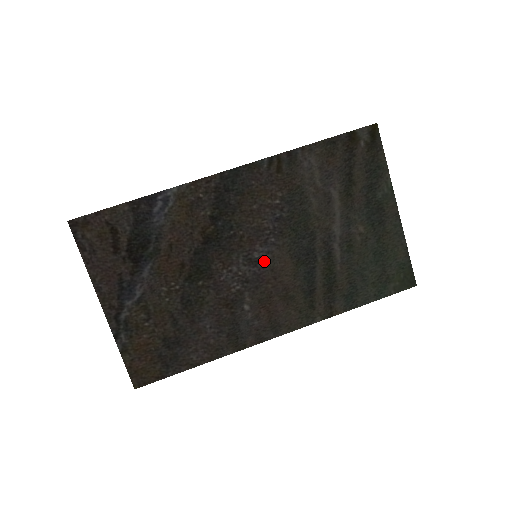
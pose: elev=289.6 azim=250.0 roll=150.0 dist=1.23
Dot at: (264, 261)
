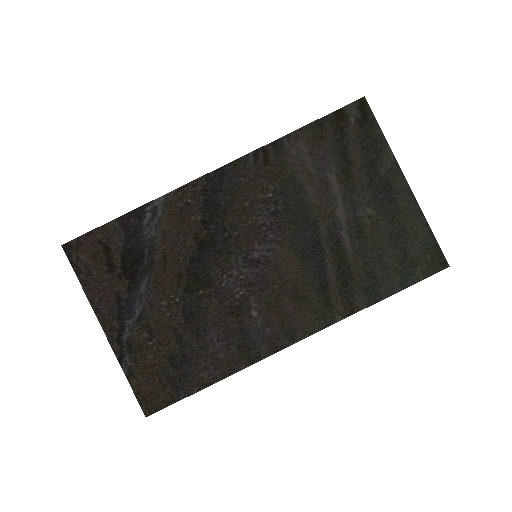
Dot at: (266, 260)
